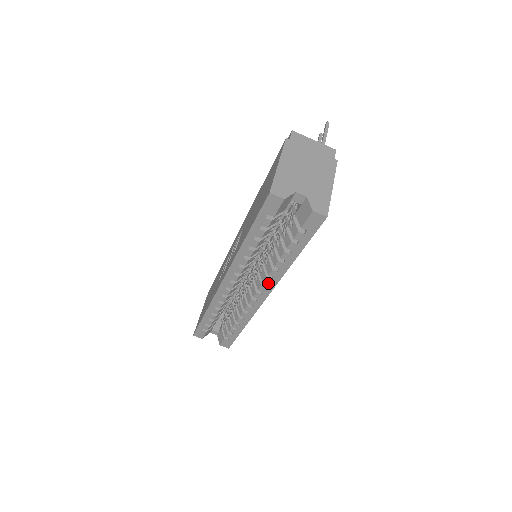
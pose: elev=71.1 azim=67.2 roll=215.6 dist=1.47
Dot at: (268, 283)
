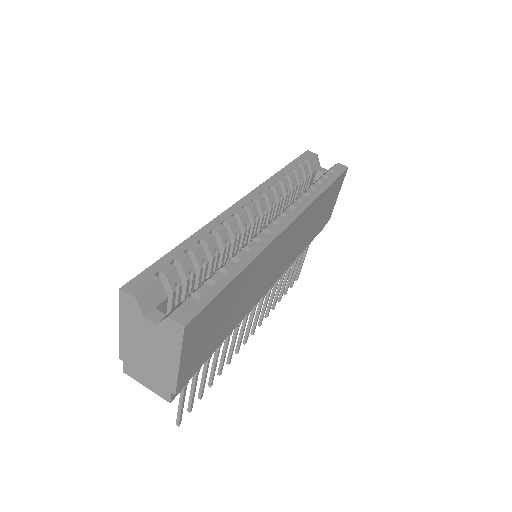
Dot at: (296, 206)
